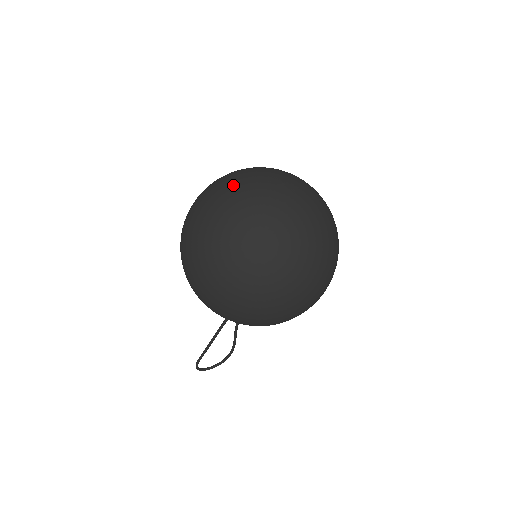
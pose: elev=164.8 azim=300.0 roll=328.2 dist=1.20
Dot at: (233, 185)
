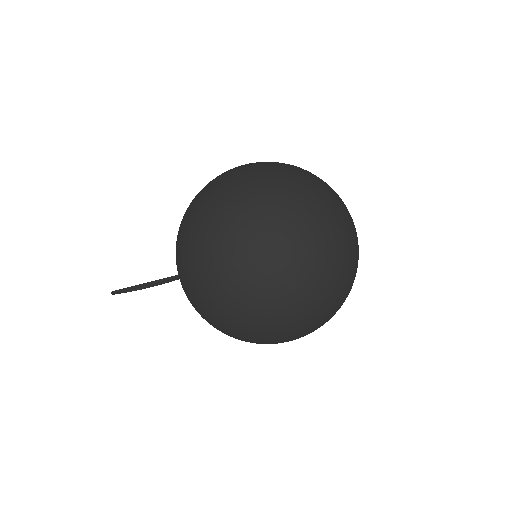
Dot at: (296, 215)
